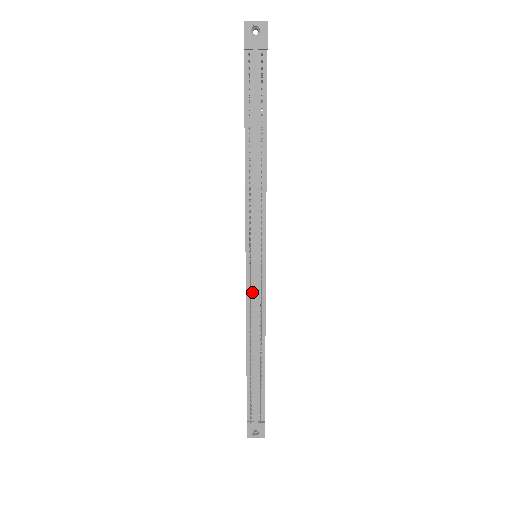
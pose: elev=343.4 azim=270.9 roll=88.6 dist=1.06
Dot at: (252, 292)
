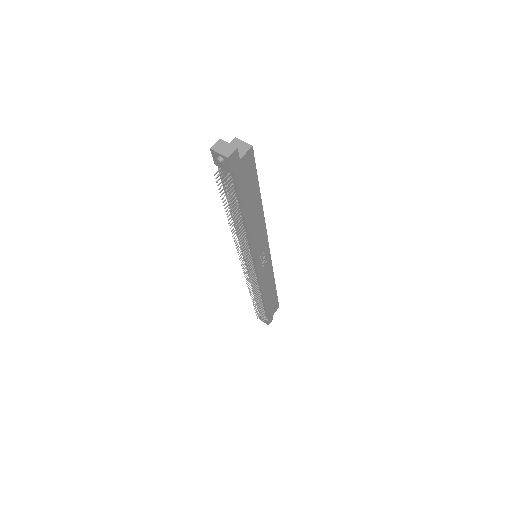
Dot at: occluded
